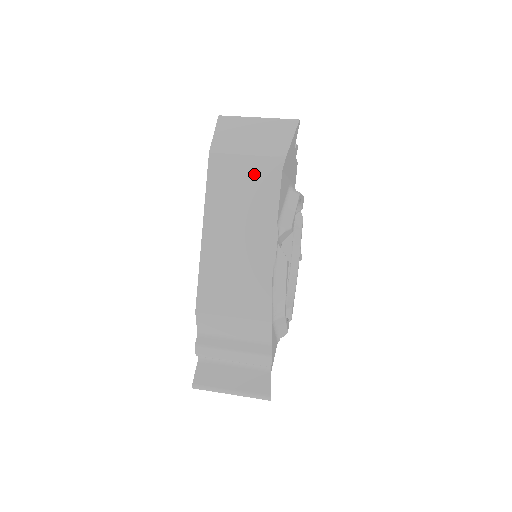
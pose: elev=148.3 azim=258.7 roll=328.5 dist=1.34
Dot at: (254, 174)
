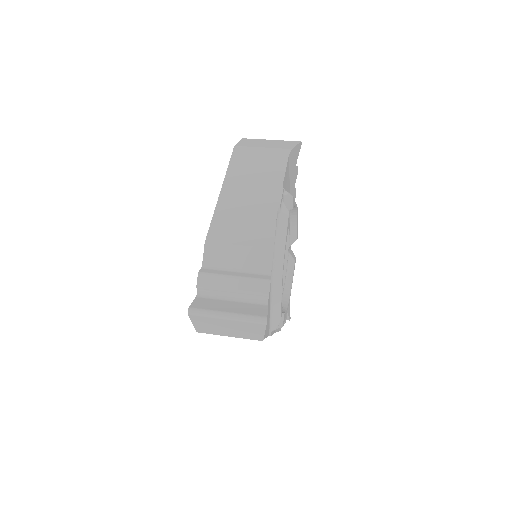
Dot at: (267, 157)
